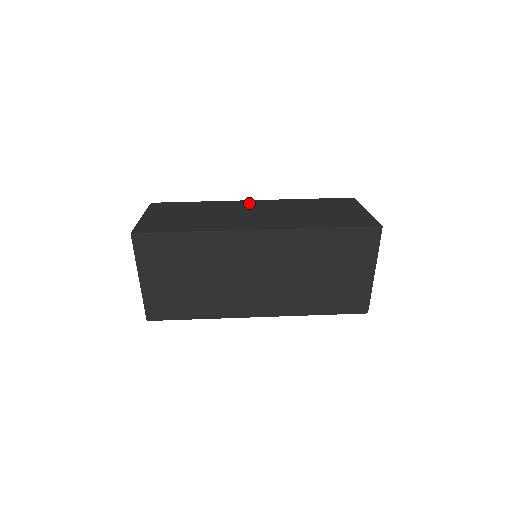
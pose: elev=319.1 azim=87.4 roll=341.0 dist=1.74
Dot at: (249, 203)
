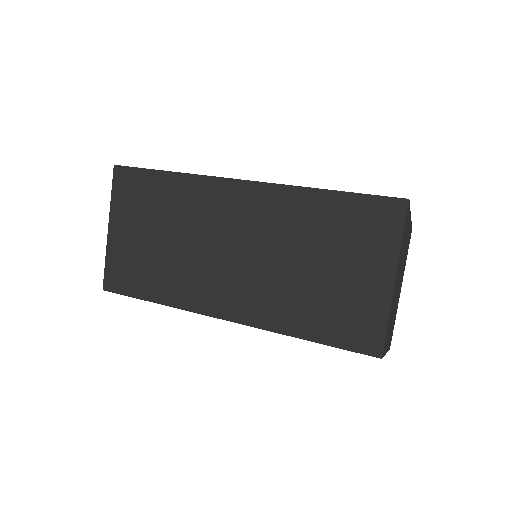
Dot at: occluded
